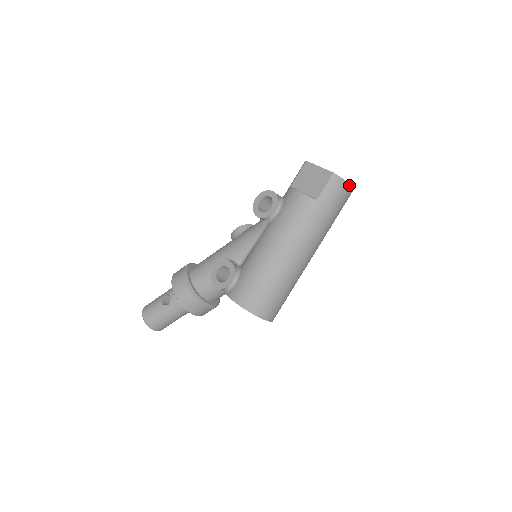
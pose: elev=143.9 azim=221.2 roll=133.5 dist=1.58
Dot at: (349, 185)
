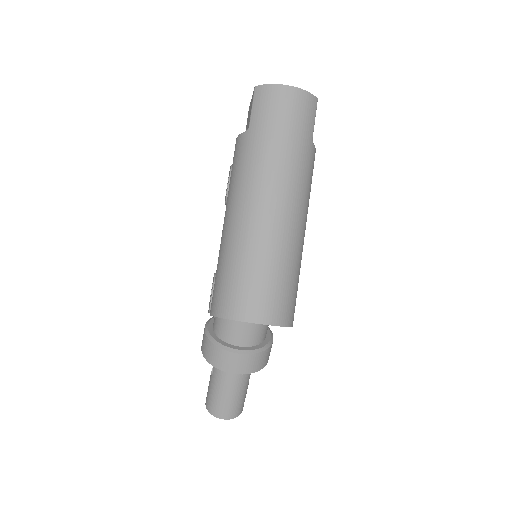
Dot at: (285, 86)
